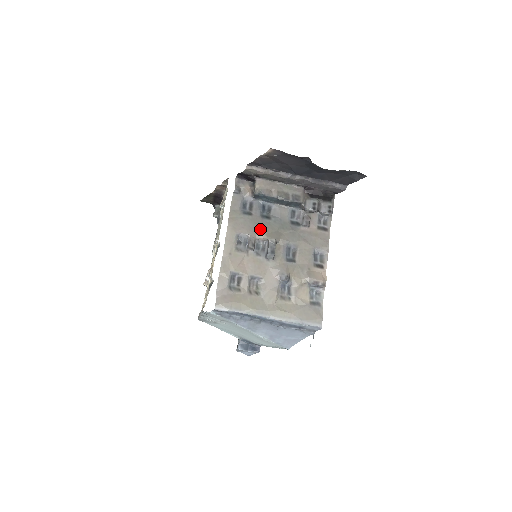
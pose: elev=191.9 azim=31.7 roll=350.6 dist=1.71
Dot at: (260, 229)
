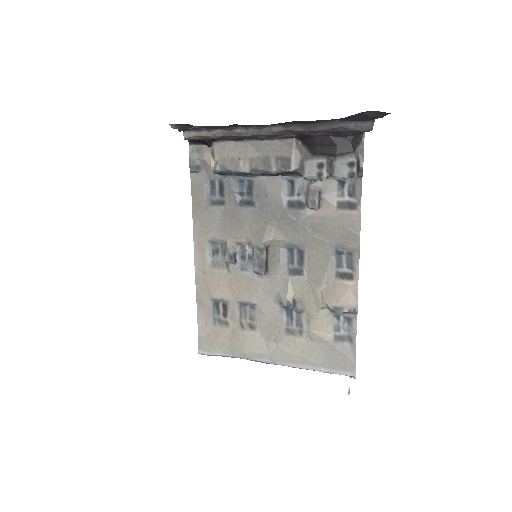
Dot at: (239, 227)
